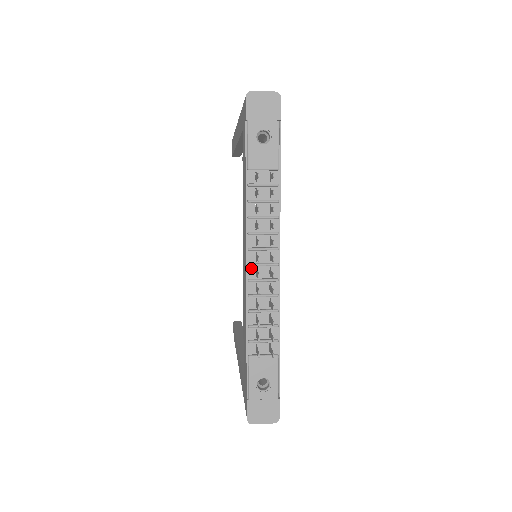
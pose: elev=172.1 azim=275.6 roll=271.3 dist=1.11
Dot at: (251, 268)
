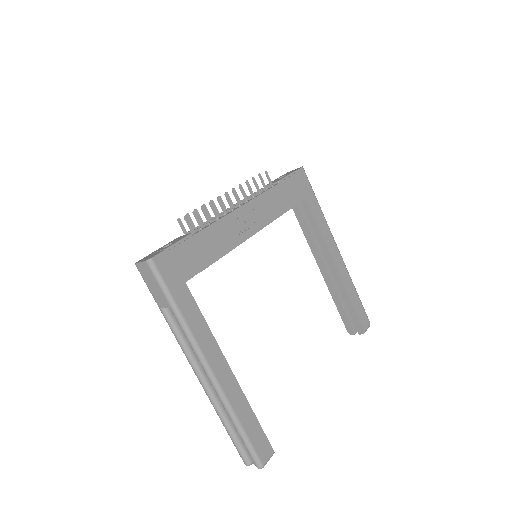
Dot at: occluded
